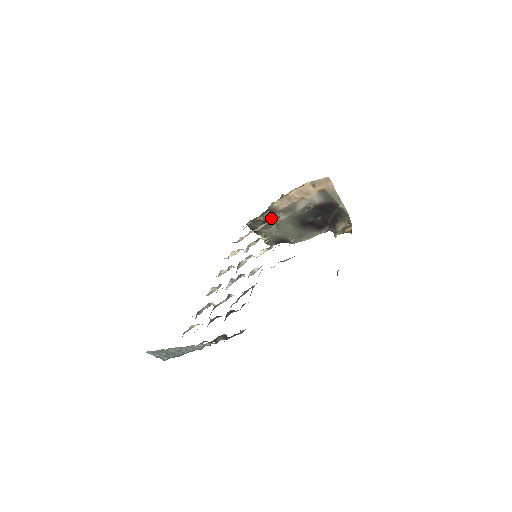
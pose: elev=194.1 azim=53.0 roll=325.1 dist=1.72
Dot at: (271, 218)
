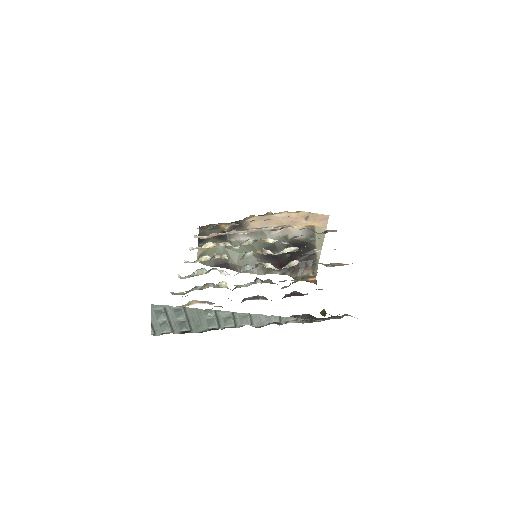
Dot at: (229, 234)
